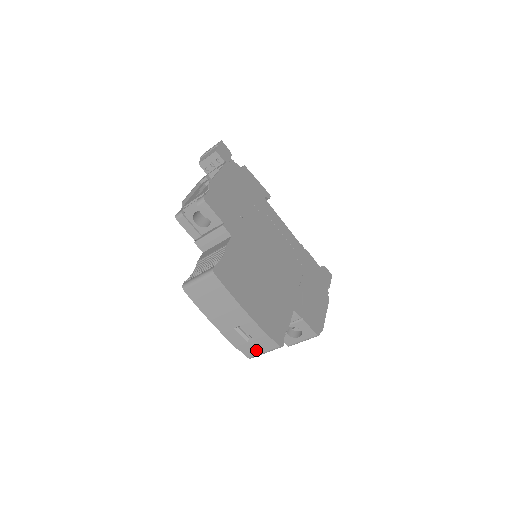
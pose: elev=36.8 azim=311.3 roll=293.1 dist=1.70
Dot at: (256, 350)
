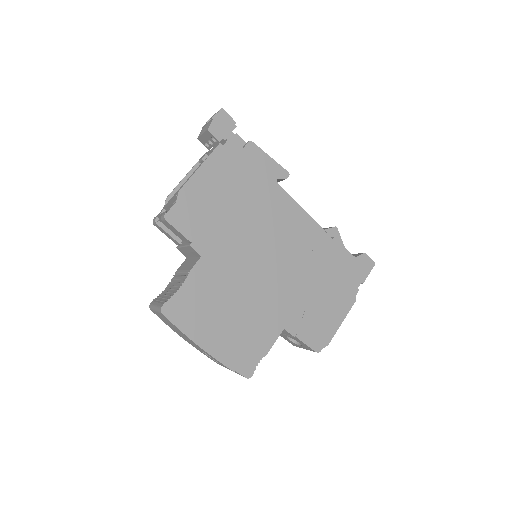
Dot at: occluded
